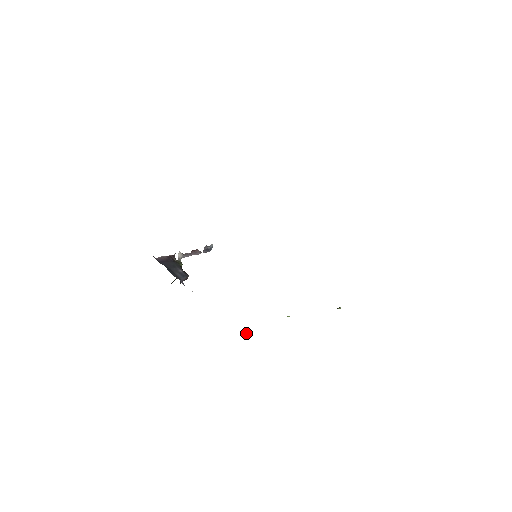
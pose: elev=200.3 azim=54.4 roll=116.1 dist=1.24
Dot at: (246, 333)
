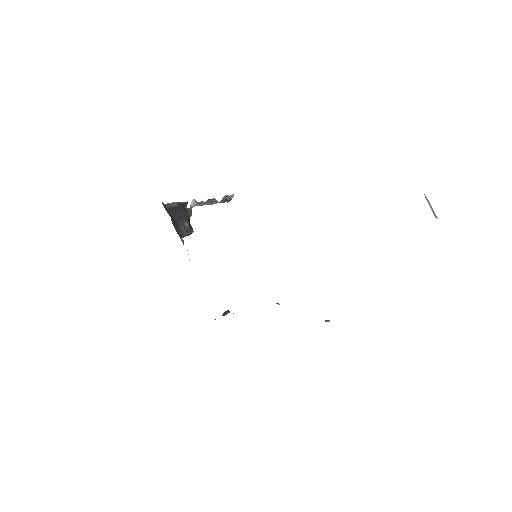
Dot at: (229, 312)
